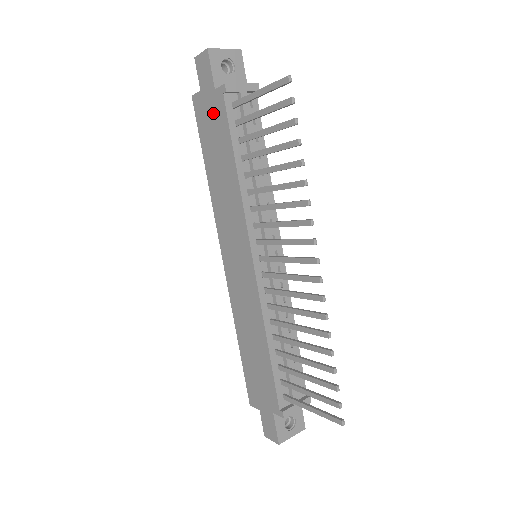
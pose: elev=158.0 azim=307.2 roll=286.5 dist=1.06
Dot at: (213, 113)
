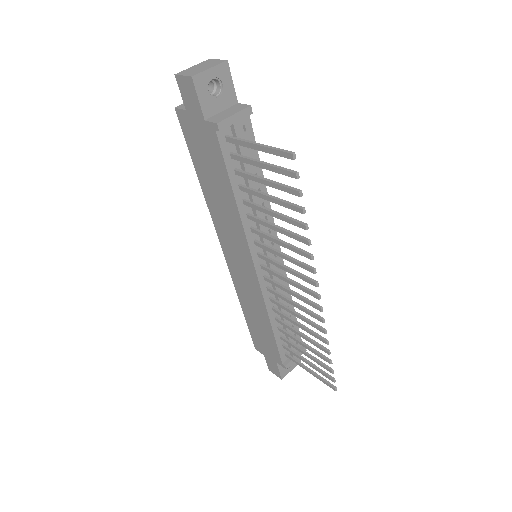
Dot at: (204, 140)
